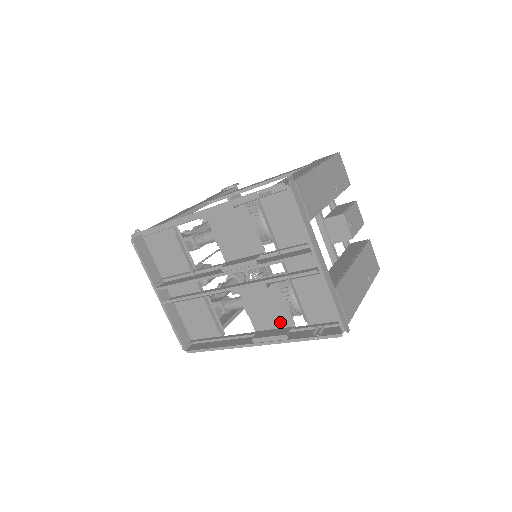
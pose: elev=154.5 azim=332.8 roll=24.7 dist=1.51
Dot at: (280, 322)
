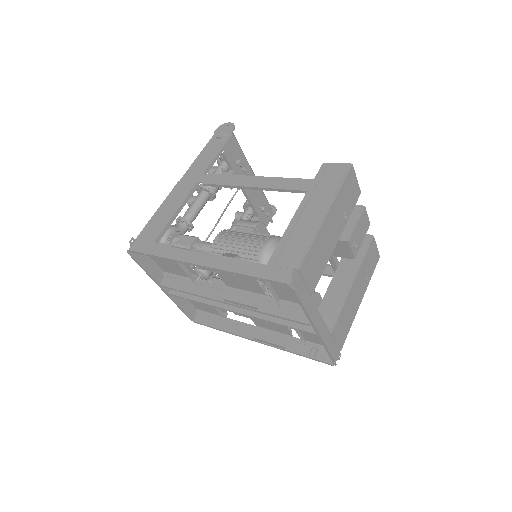
Dot at: (279, 330)
